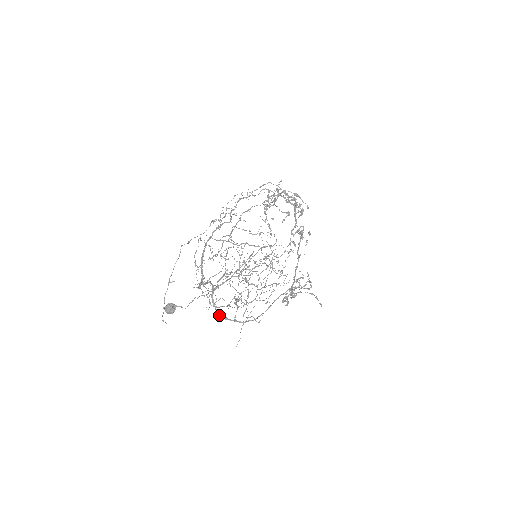
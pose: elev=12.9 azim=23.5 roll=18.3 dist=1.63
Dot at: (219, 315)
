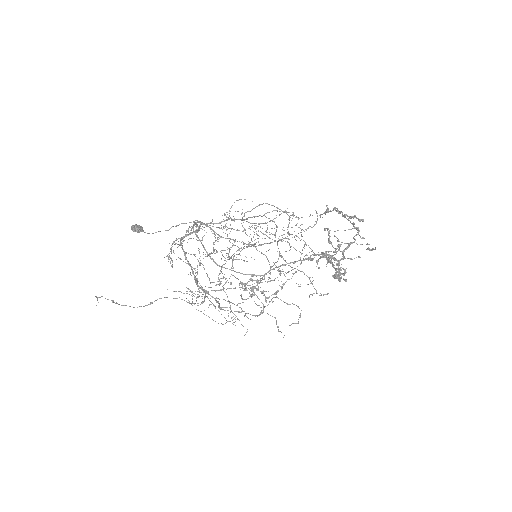
Dot at: (193, 230)
